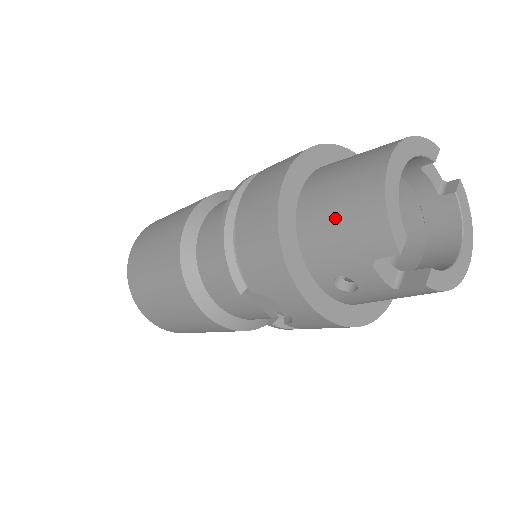
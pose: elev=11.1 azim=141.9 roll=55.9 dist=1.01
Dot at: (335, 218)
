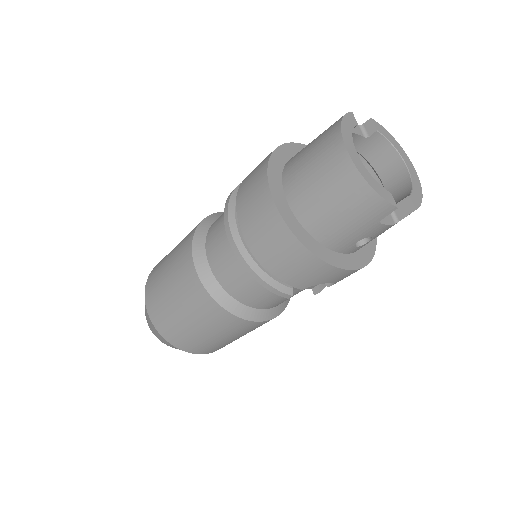
Dot at: (338, 213)
